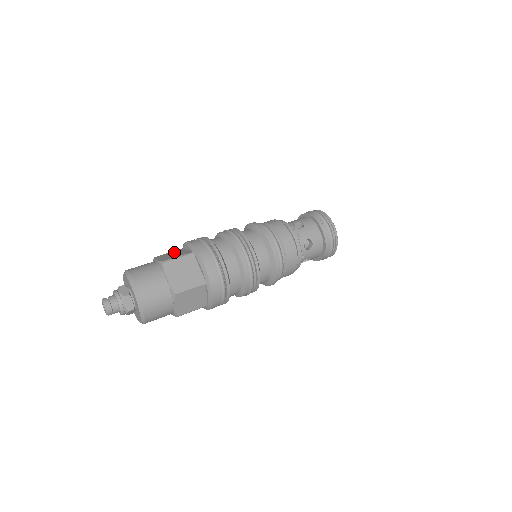
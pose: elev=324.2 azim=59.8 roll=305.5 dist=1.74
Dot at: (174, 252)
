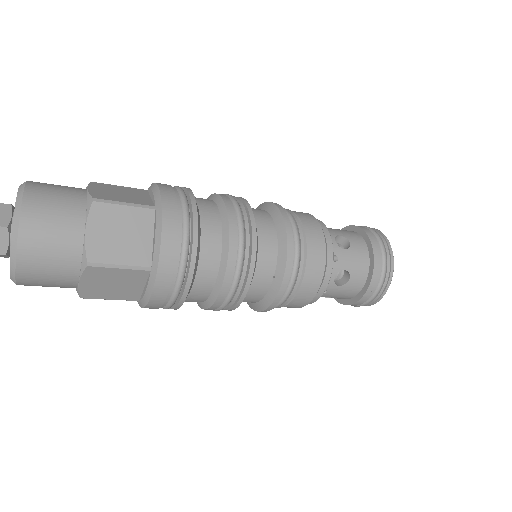
Dot at: occluded
